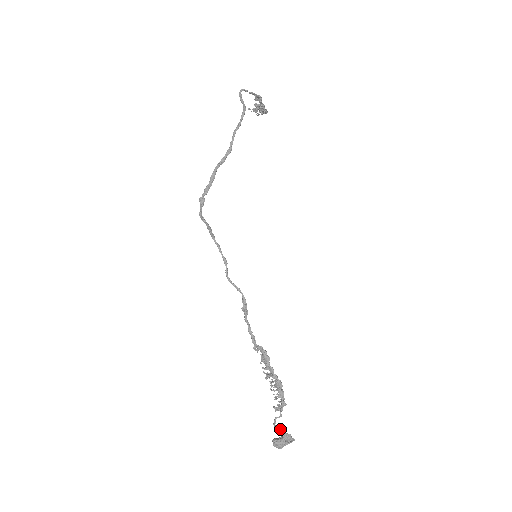
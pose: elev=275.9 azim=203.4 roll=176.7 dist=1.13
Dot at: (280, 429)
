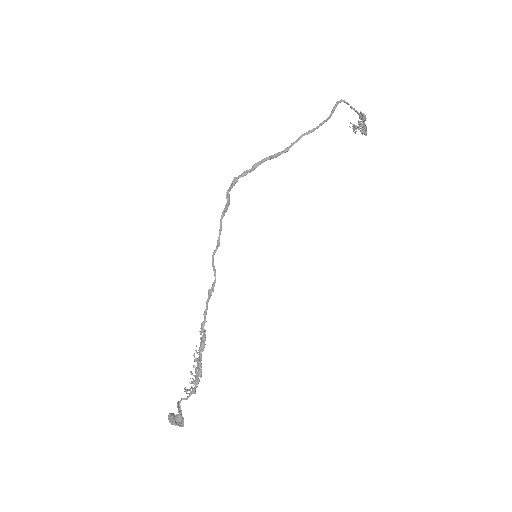
Dot at: (180, 409)
